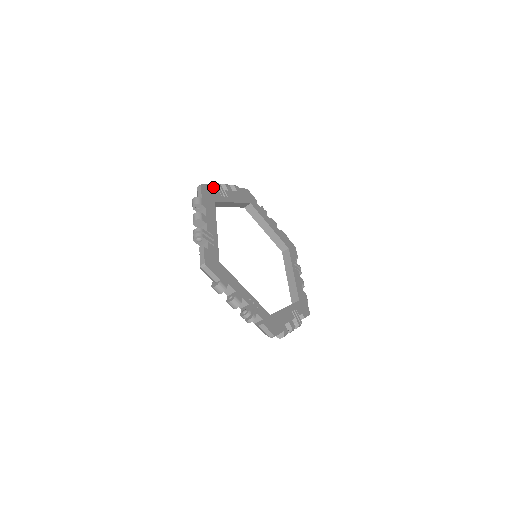
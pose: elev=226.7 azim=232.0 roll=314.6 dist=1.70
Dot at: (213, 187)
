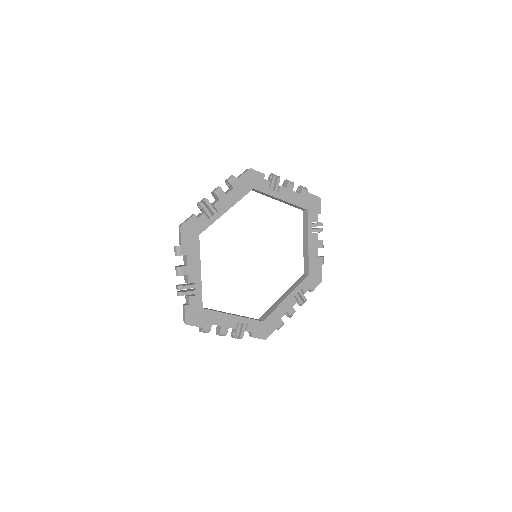
Dot at: (199, 208)
